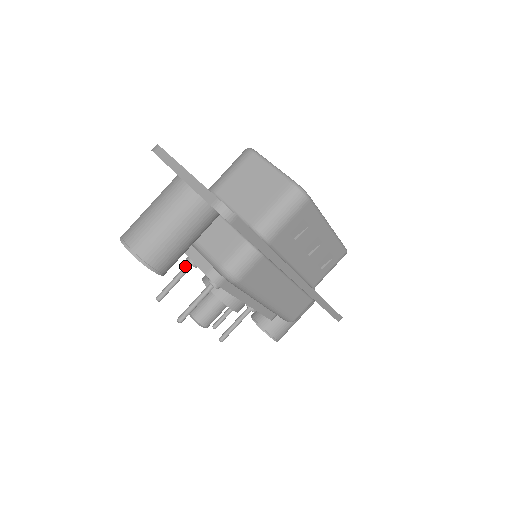
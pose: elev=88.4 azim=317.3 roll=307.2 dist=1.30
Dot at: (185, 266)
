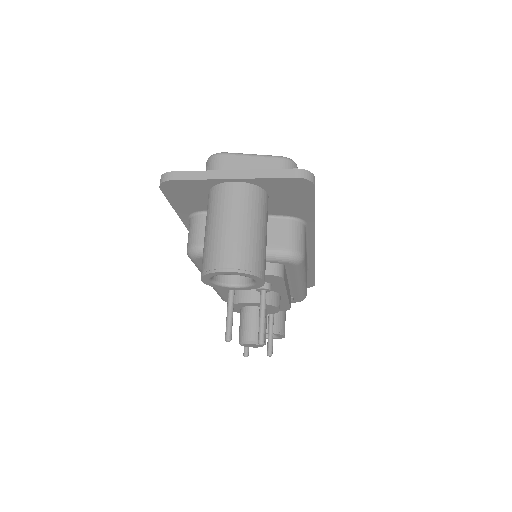
Dot at: (230, 291)
